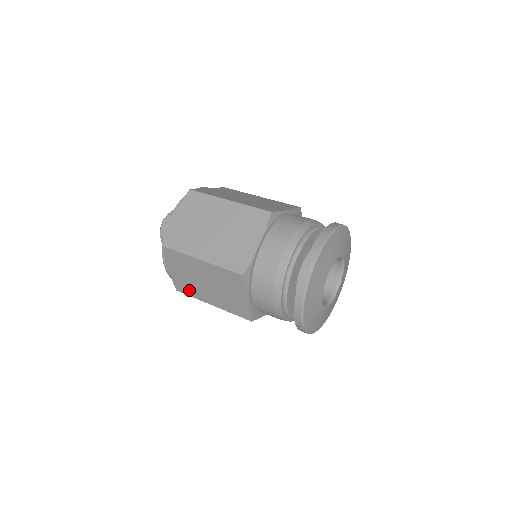
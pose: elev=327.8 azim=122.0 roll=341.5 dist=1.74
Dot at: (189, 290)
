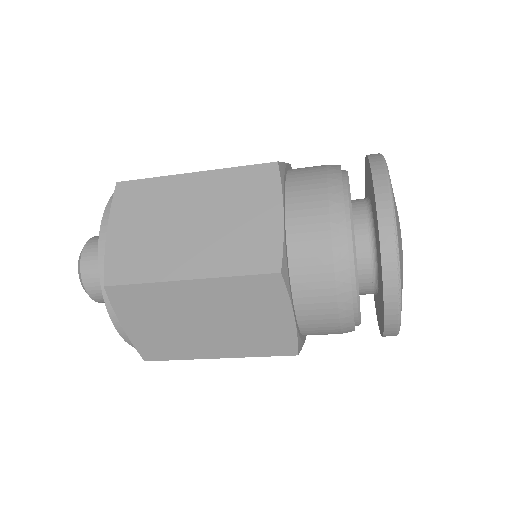
Dot at: (140, 266)
